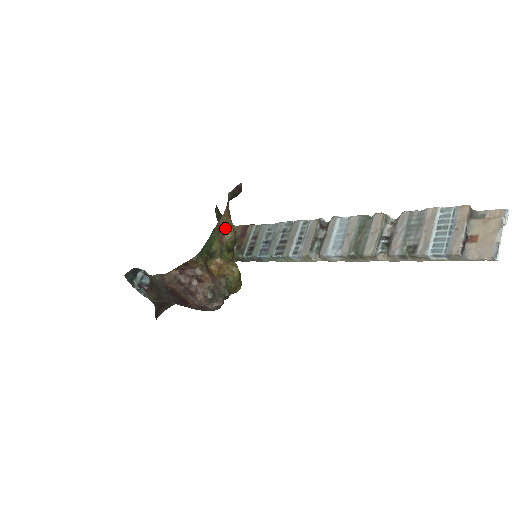
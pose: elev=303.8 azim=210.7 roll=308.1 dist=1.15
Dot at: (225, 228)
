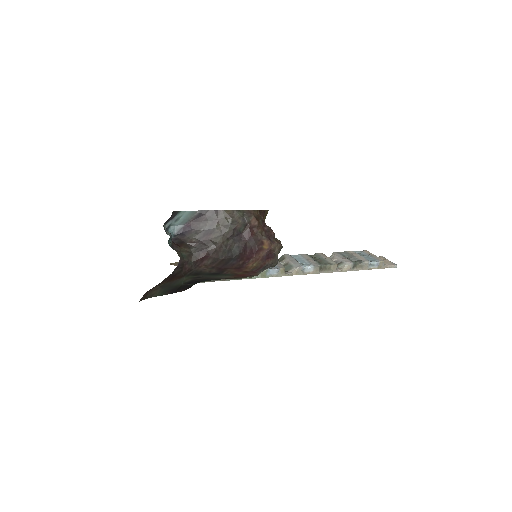
Dot at: occluded
